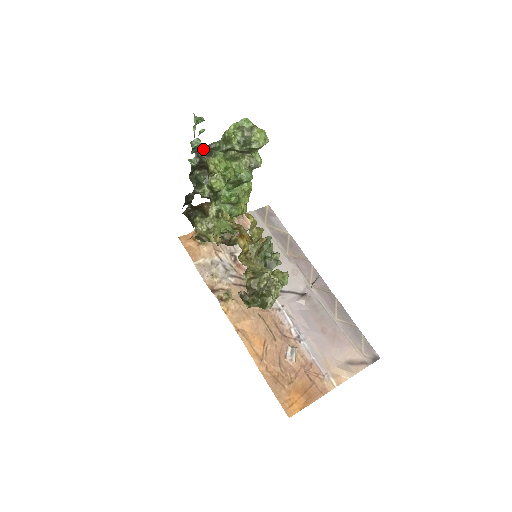
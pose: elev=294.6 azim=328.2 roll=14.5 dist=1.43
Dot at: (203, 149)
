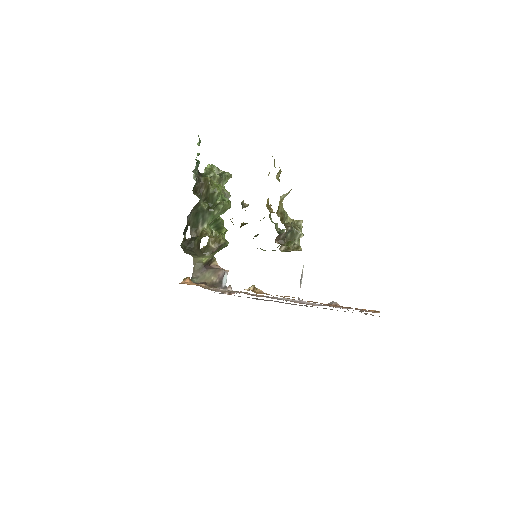
Dot at: (198, 172)
